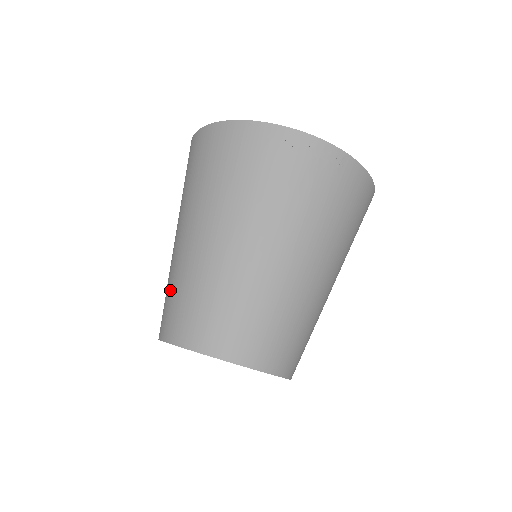
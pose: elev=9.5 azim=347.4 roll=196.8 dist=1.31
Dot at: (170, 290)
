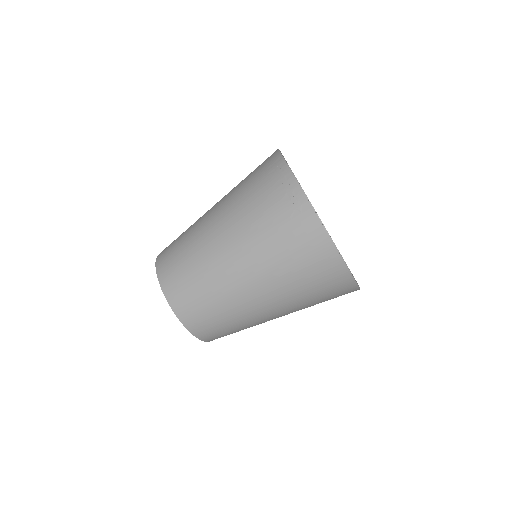
Dot at: occluded
